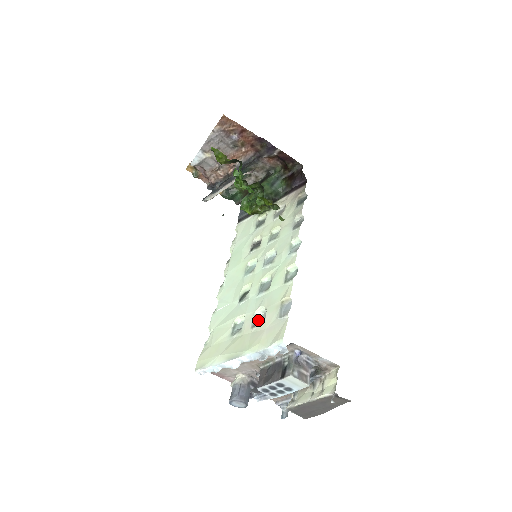
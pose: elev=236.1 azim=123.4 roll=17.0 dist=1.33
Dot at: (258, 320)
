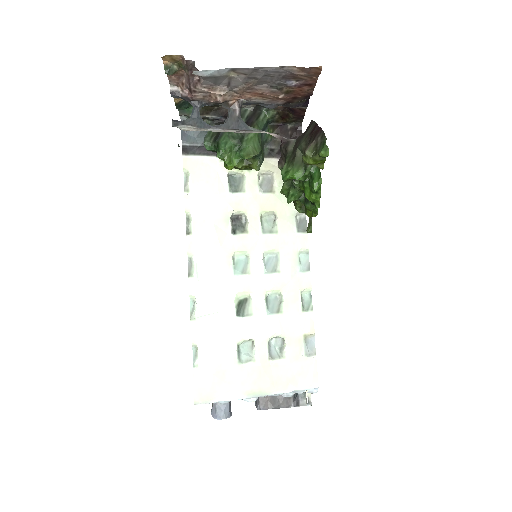
Dot at: (272, 348)
